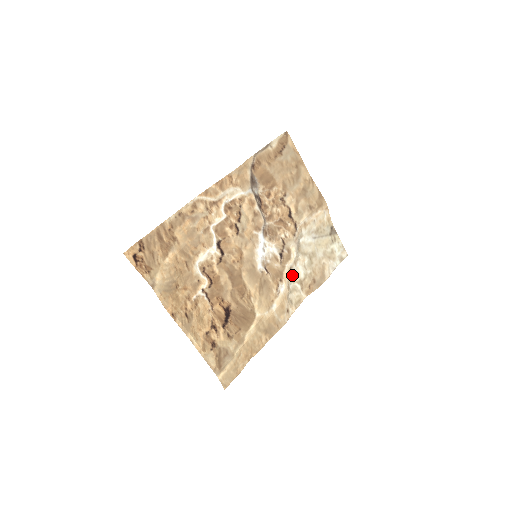
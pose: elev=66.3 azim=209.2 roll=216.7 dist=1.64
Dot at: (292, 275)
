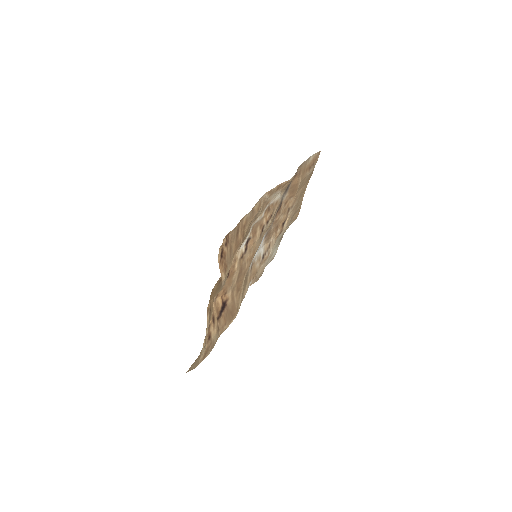
Dot at: occluded
